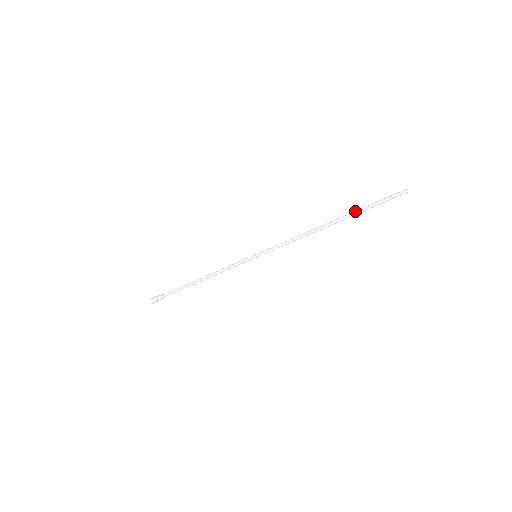
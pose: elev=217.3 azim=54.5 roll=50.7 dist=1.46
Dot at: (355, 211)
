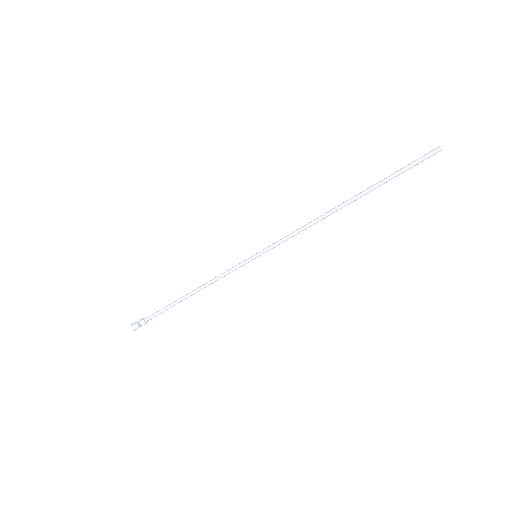
Dot at: (376, 183)
